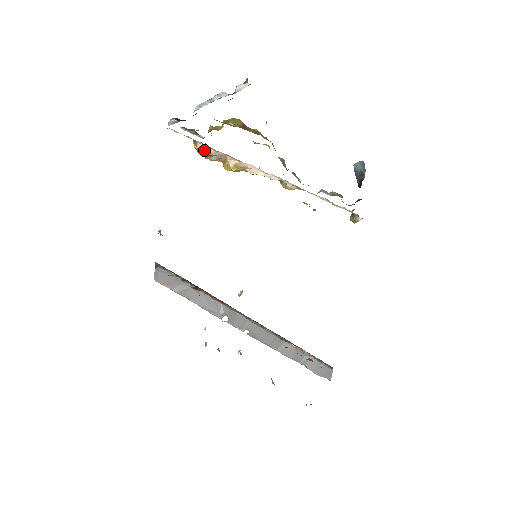
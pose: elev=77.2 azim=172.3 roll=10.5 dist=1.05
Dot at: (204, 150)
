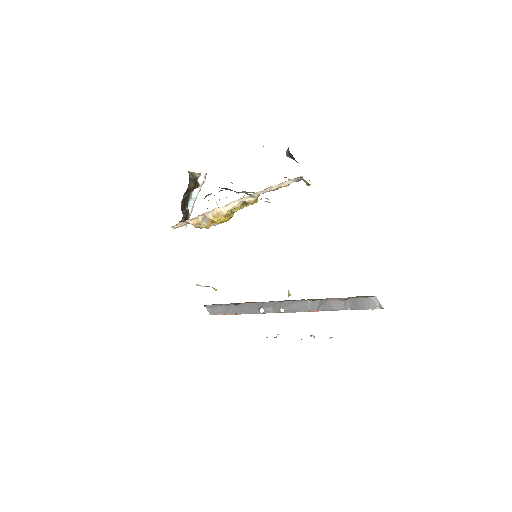
Dot at: (195, 223)
